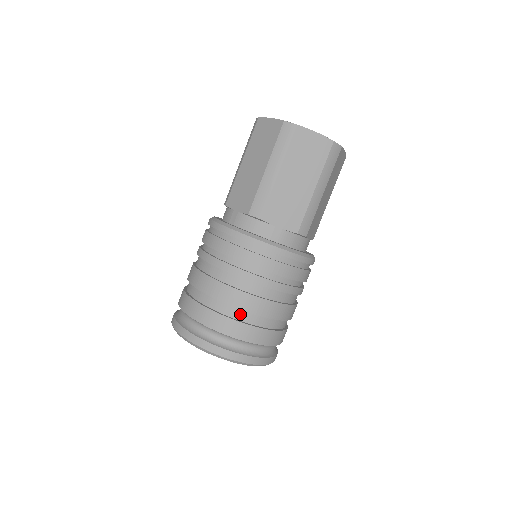
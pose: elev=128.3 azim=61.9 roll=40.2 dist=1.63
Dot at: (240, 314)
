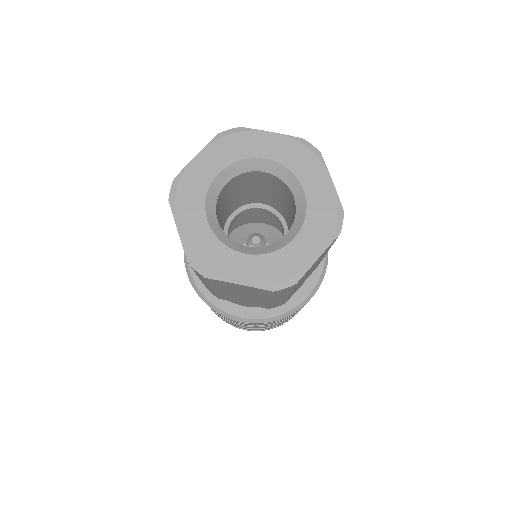
Dot at: occluded
